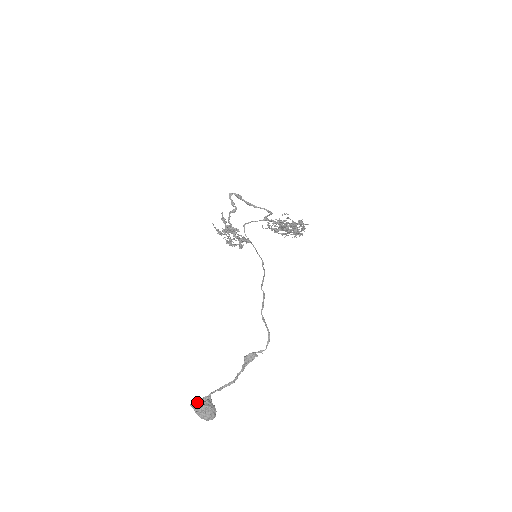
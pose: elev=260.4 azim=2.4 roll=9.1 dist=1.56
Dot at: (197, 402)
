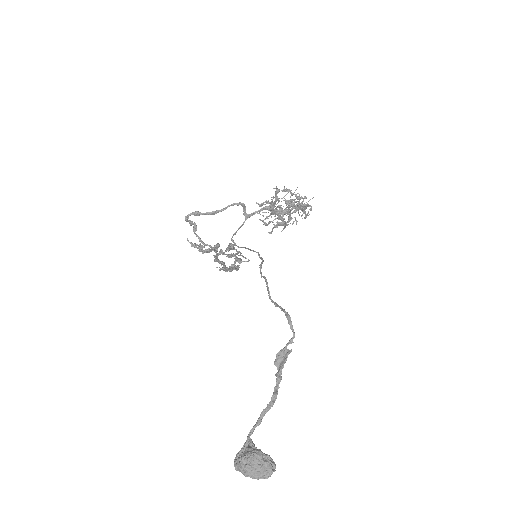
Dot at: (236, 459)
